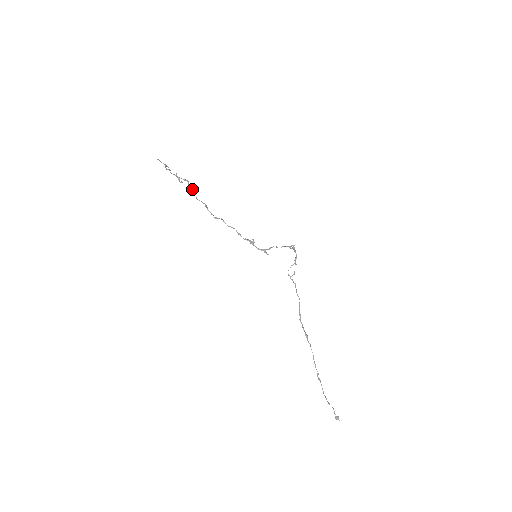
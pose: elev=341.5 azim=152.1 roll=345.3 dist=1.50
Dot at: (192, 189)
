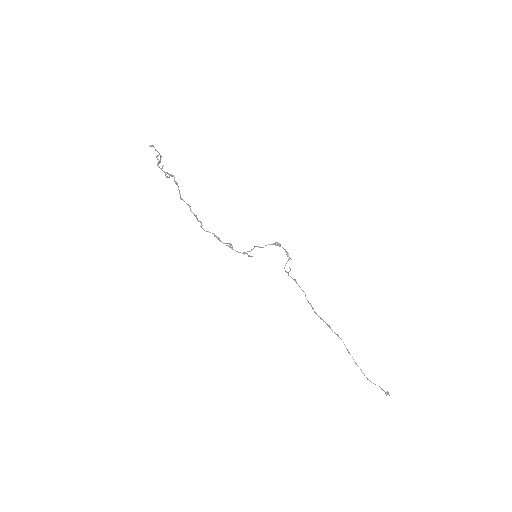
Dot at: occluded
